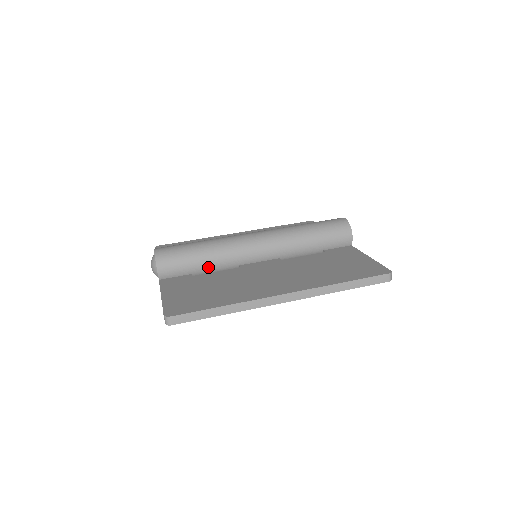
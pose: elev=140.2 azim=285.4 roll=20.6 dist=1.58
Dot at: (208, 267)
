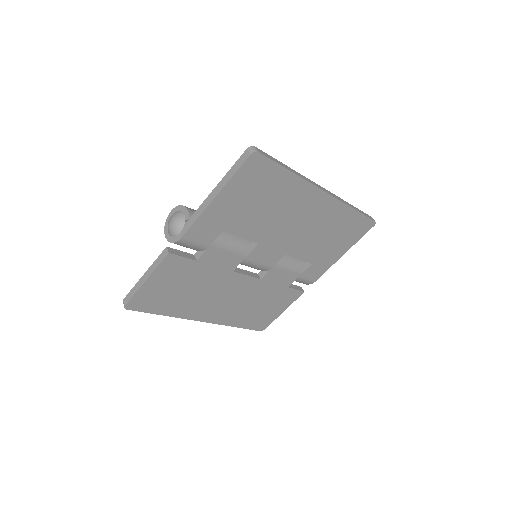
Dot at: occluded
